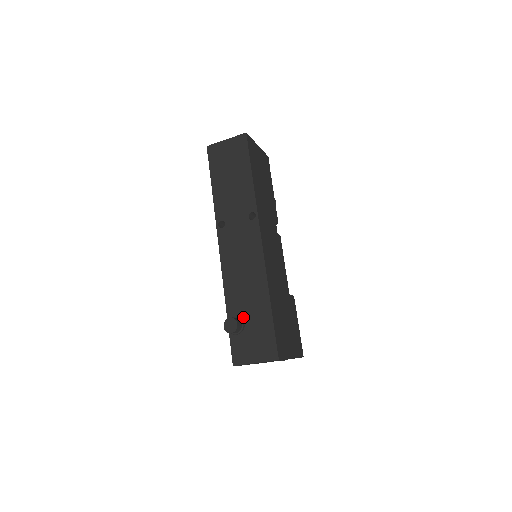
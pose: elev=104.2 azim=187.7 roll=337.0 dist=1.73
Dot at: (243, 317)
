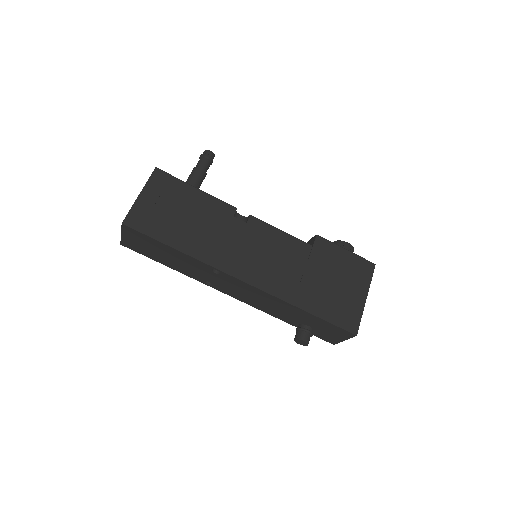
Dot at: (302, 323)
